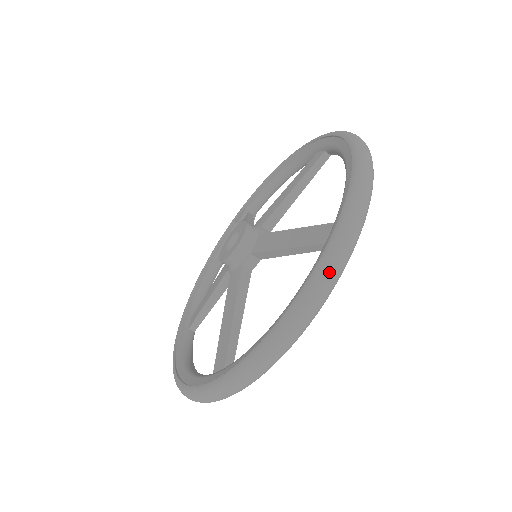
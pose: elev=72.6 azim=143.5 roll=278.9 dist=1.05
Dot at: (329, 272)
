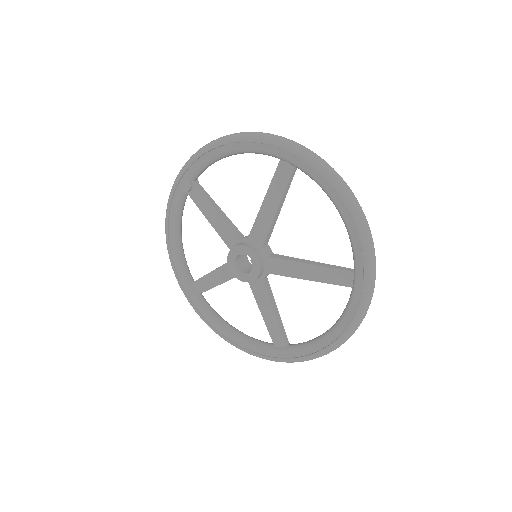
Dot at: (366, 313)
